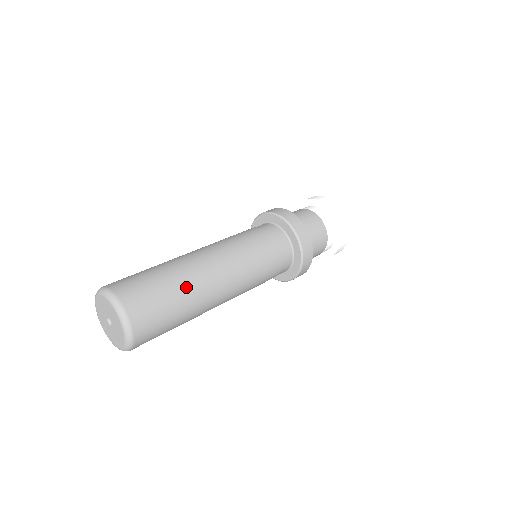
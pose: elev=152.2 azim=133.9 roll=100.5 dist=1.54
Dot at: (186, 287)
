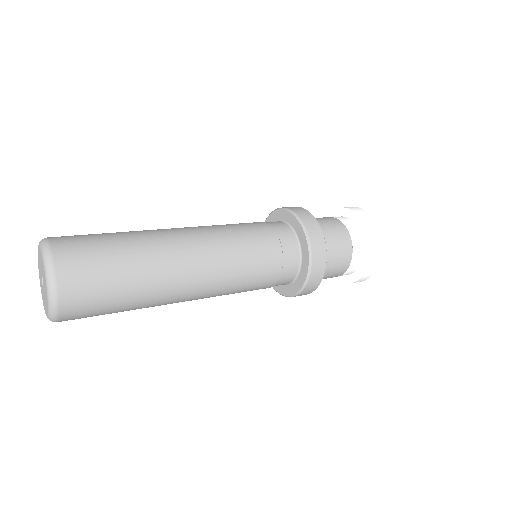
Dot at: (139, 242)
